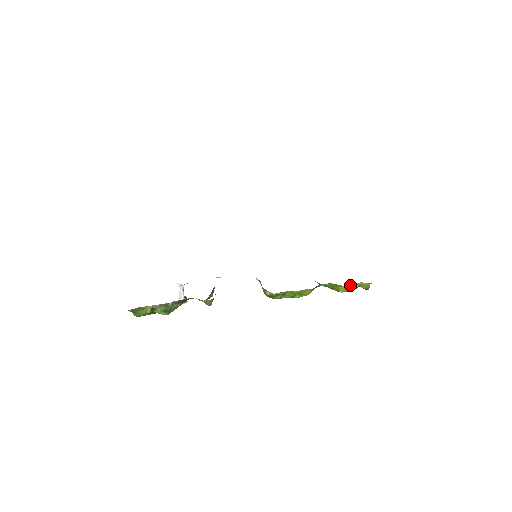
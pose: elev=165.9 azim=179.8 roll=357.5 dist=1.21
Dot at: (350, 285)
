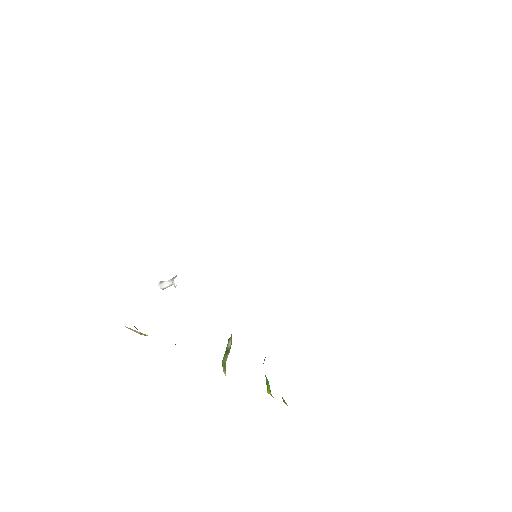
Dot at: occluded
